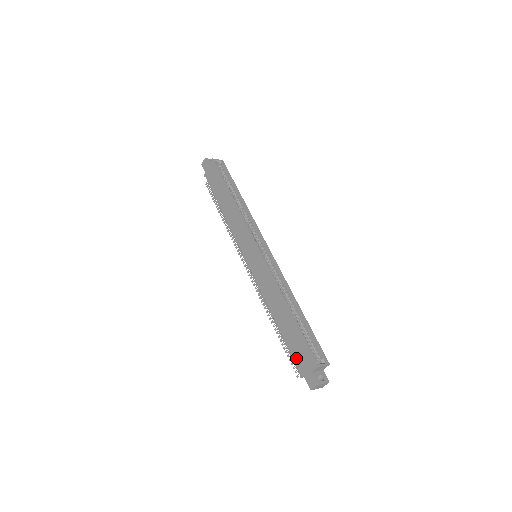
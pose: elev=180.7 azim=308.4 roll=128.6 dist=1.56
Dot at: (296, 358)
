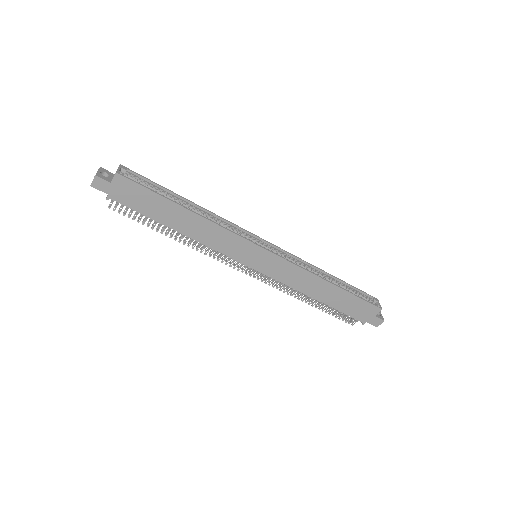
Dot at: (355, 315)
